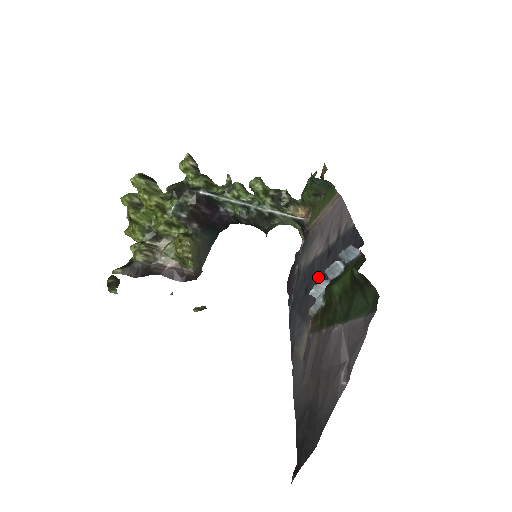
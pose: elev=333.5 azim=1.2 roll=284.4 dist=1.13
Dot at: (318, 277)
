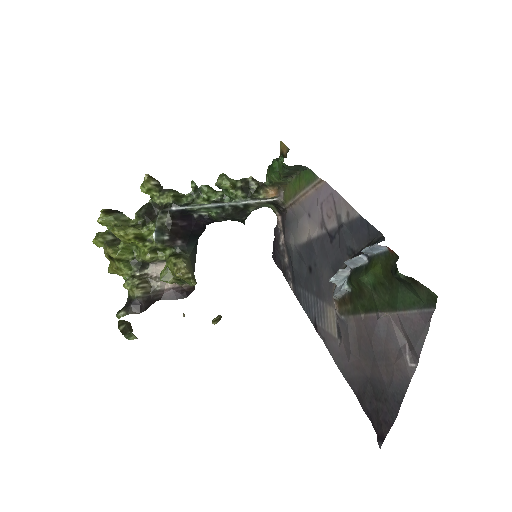
Dot at: (325, 260)
